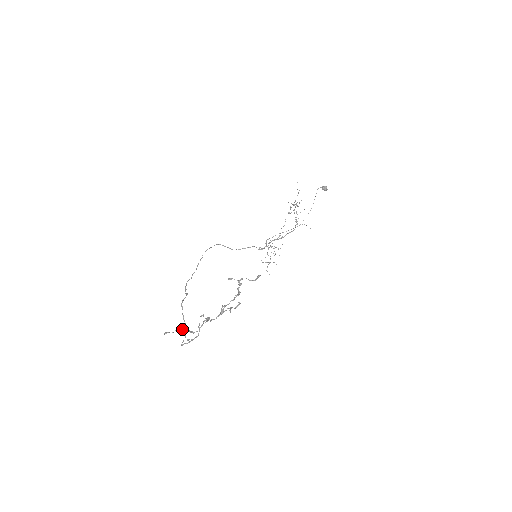
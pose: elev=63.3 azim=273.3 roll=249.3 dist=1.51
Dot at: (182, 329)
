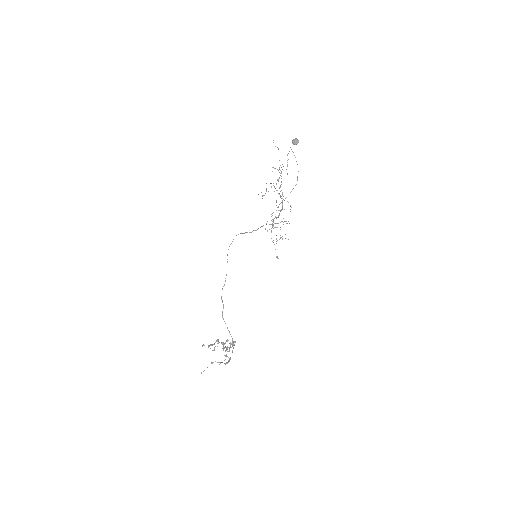
Dot at: occluded
